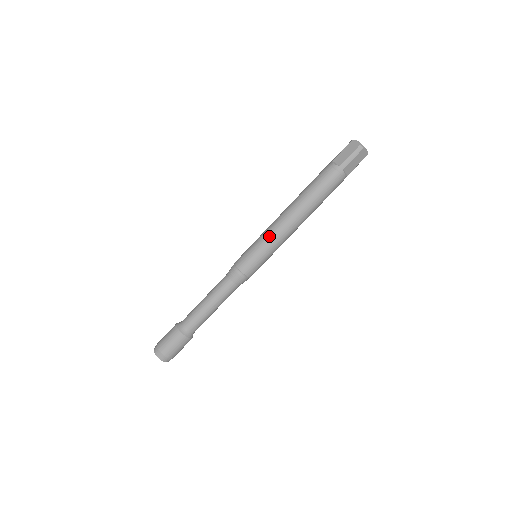
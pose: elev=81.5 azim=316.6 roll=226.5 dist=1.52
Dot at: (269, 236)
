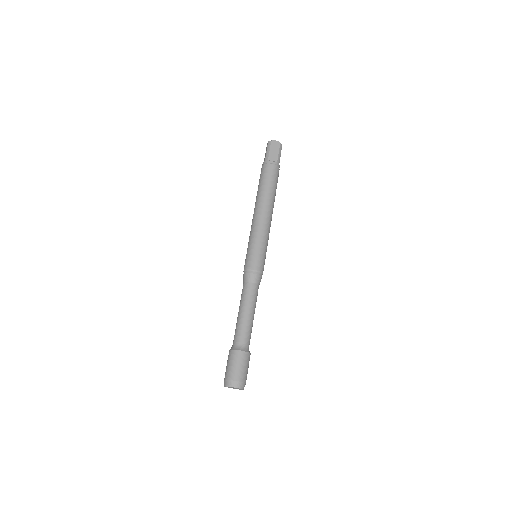
Dot at: (264, 233)
